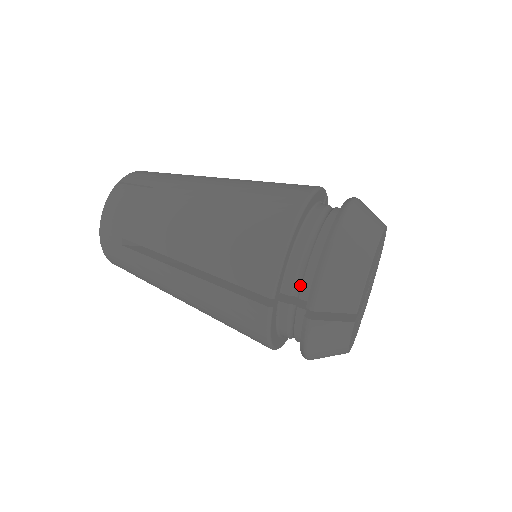
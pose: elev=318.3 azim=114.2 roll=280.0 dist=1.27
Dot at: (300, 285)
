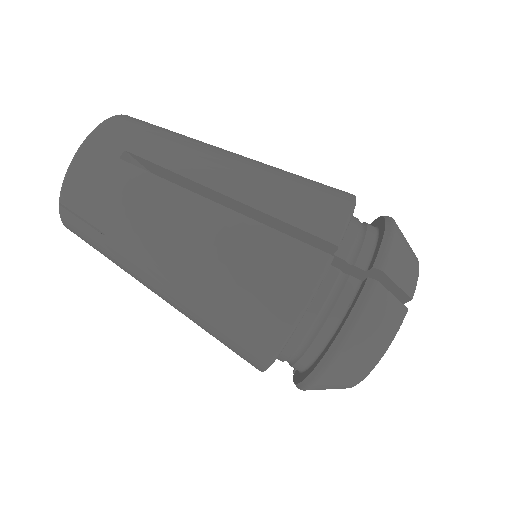
Dot at: occluded
